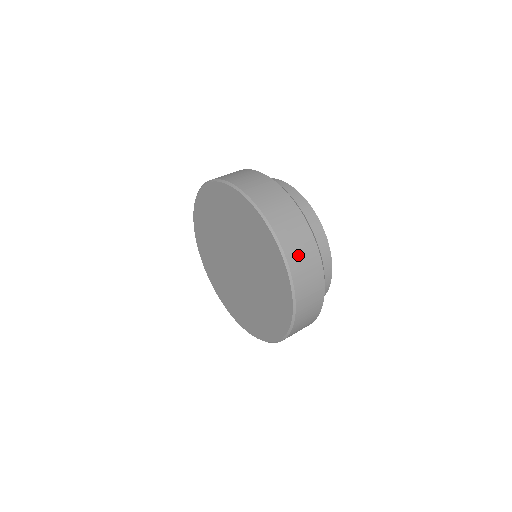
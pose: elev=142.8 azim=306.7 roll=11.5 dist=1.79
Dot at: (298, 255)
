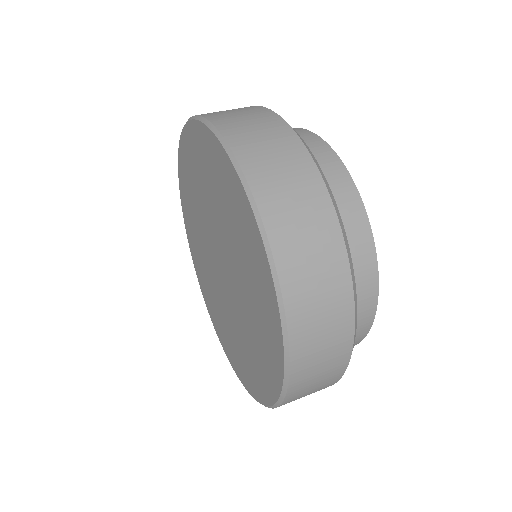
Dot at: (310, 300)
